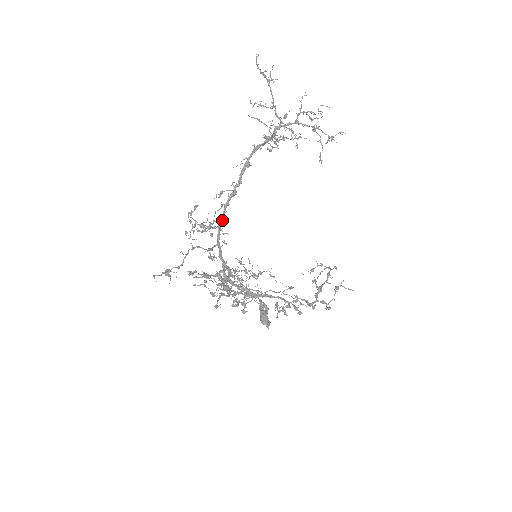
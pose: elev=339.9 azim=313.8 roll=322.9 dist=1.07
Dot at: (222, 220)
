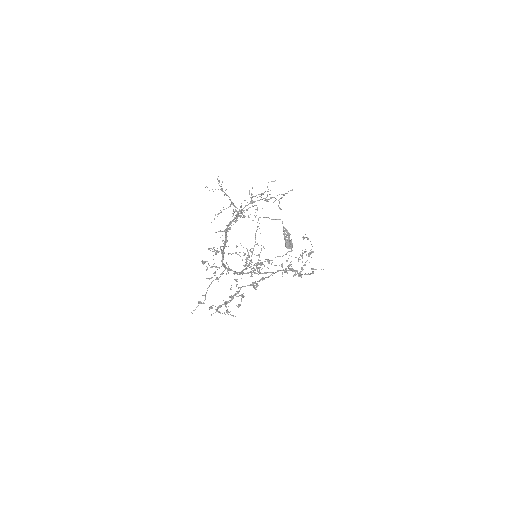
Dot at: (223, 259)
